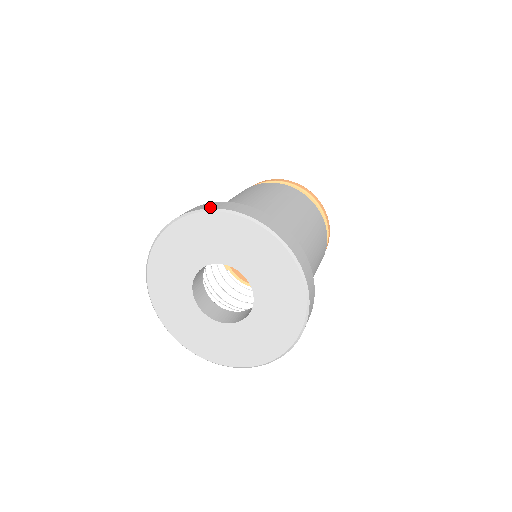
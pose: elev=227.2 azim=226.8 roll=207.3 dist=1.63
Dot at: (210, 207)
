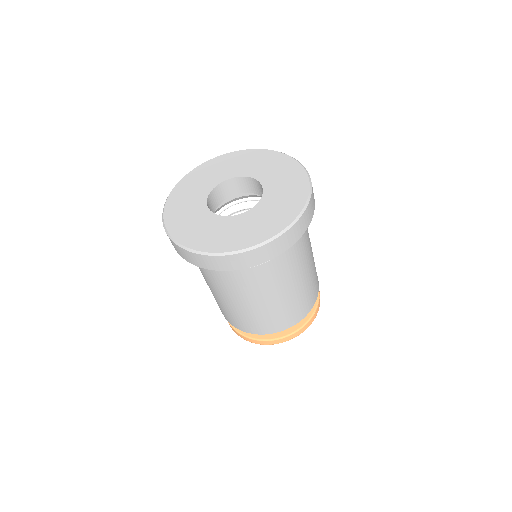
Dot at: occluded
